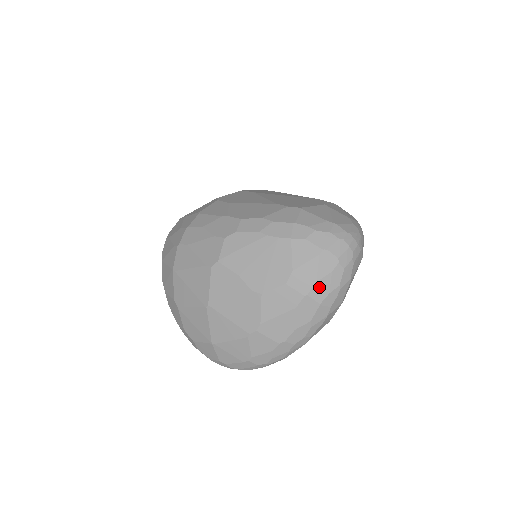
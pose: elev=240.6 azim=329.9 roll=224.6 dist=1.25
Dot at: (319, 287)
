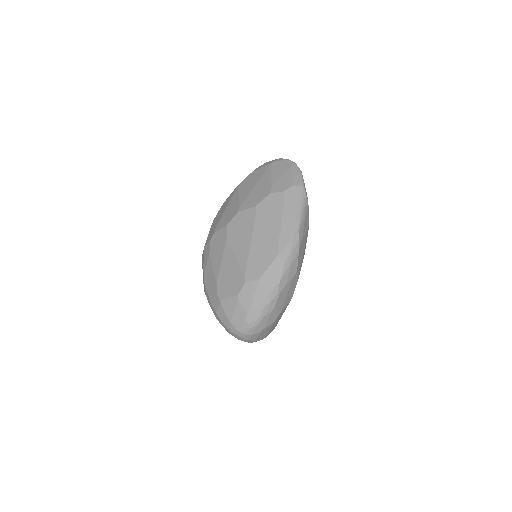
Dot at: occluded
